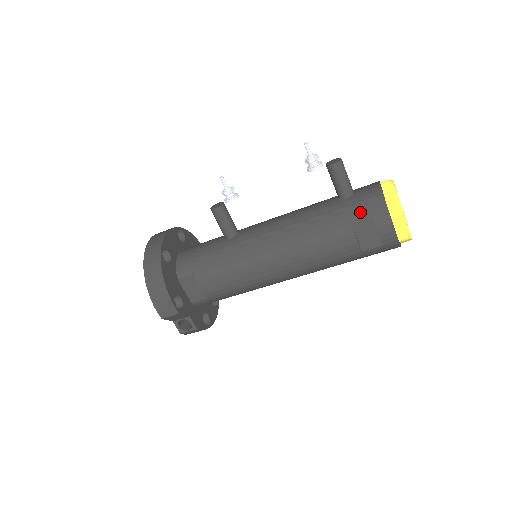
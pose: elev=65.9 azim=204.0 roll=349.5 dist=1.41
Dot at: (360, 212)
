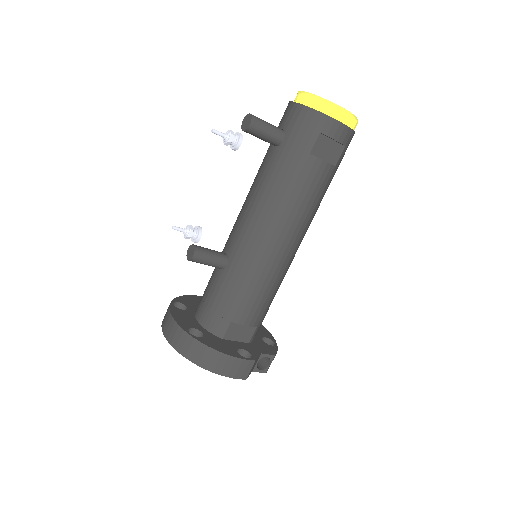
Dot at: (307, 139)
